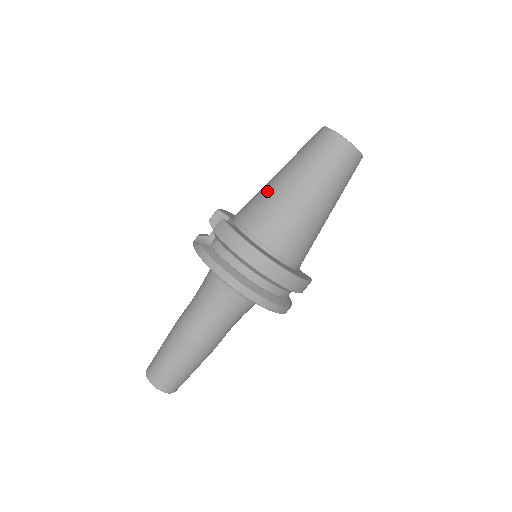
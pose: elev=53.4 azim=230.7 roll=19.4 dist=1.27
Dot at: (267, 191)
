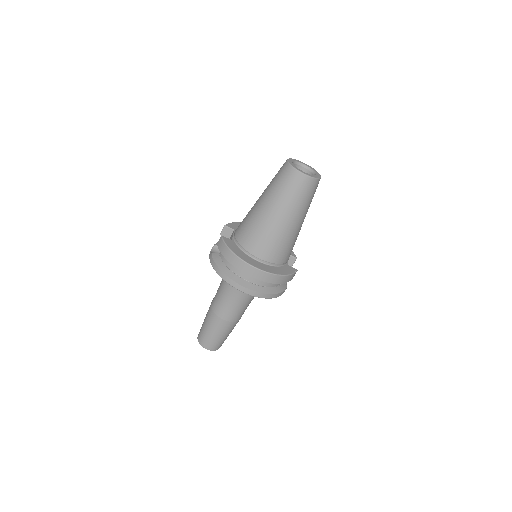
Dot at: (251, 213)
